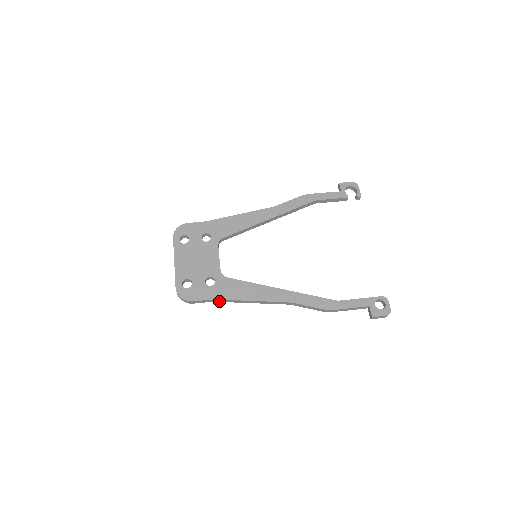
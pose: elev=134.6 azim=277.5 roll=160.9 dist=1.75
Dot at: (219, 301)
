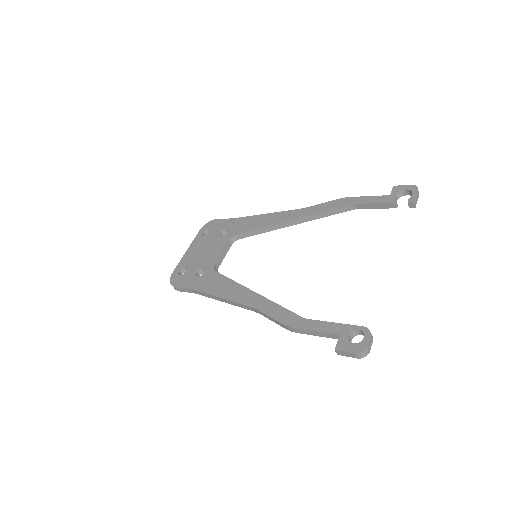
Dot at: (199, 293)
